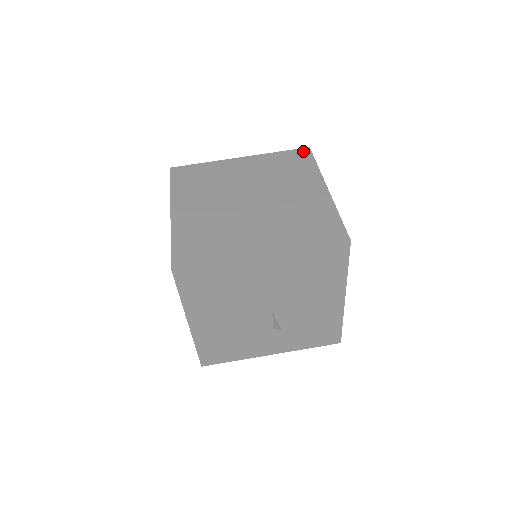
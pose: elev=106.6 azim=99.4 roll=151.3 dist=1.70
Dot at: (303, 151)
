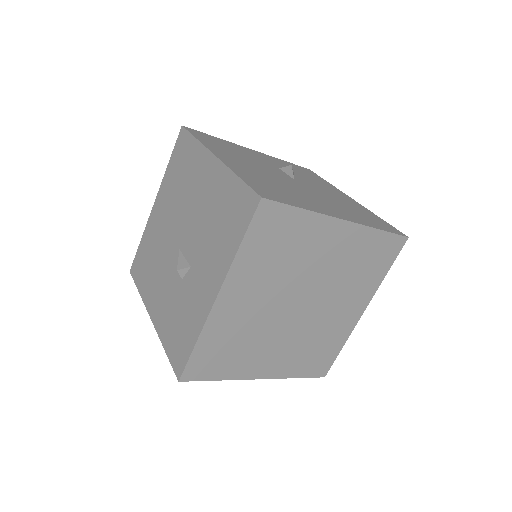
Dot at: (264, 212)
